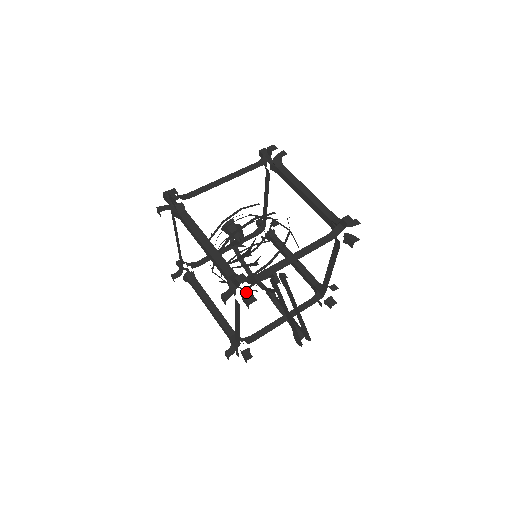
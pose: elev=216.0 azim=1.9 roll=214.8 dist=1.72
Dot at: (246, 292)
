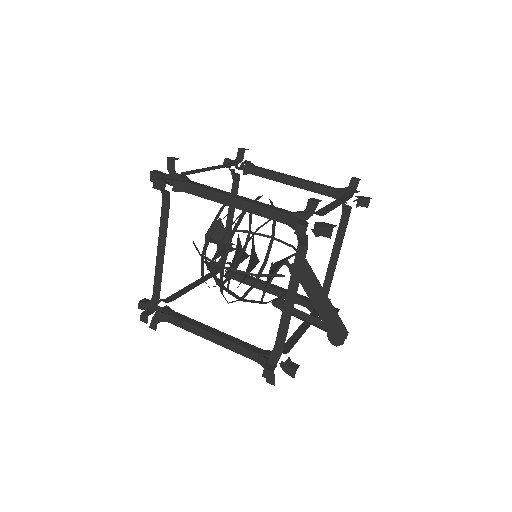
Dot at: (319, 222)
